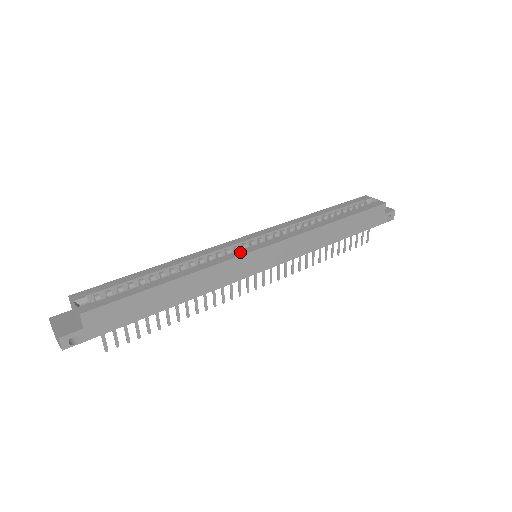
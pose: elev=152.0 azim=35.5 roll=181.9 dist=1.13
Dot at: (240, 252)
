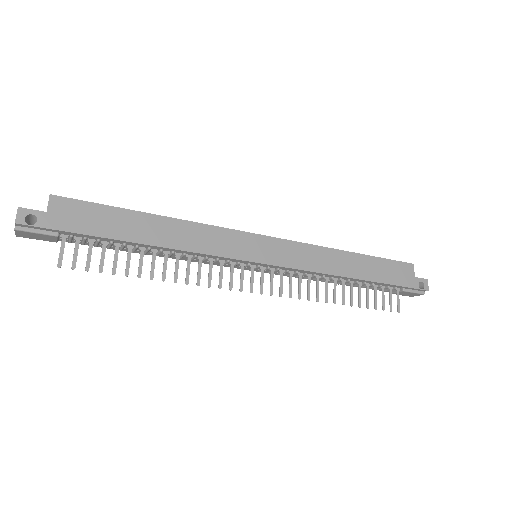
Dot at: (236, 231)
